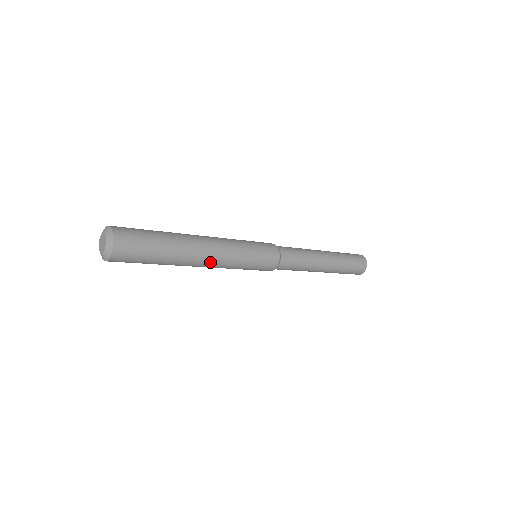
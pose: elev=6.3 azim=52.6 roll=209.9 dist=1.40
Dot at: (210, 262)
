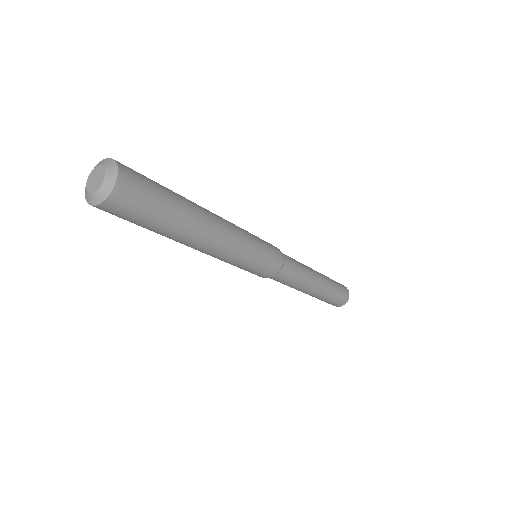
Dot at: (223, 234)
